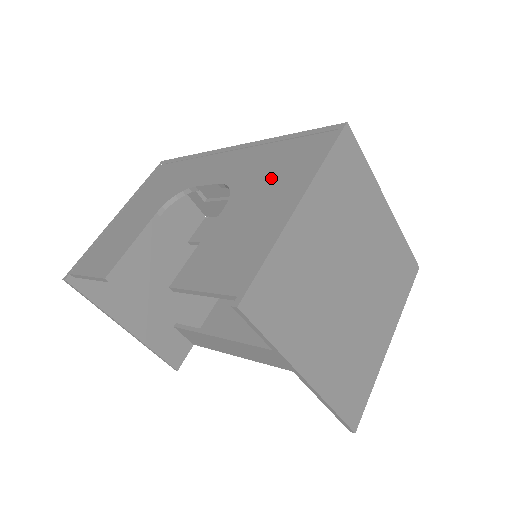
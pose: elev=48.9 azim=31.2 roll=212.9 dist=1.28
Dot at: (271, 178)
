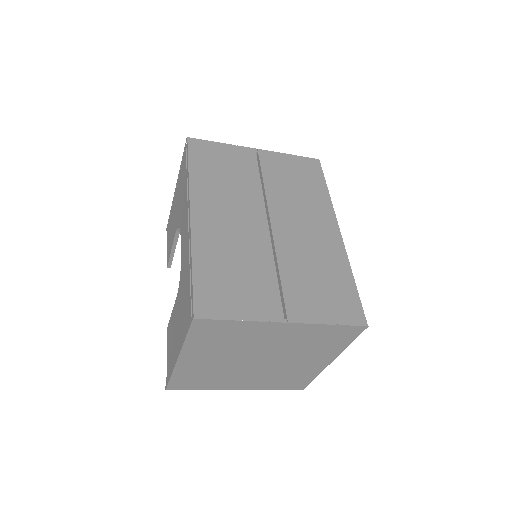
Dot at: (181, 308)
